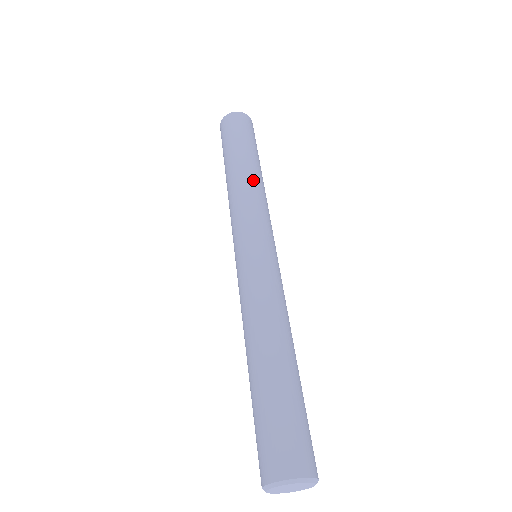
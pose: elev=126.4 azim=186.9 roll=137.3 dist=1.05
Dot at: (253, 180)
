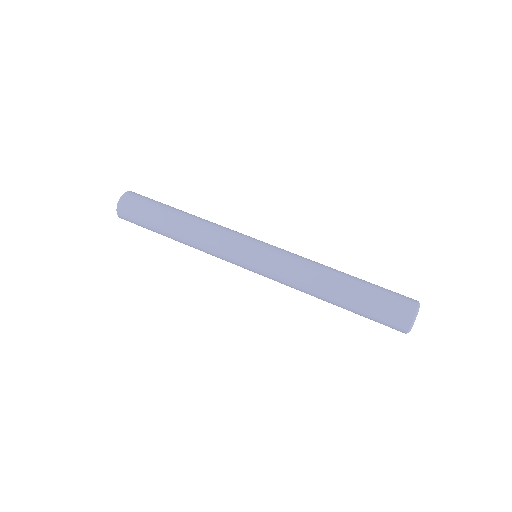
Dot at: (192, 232)
